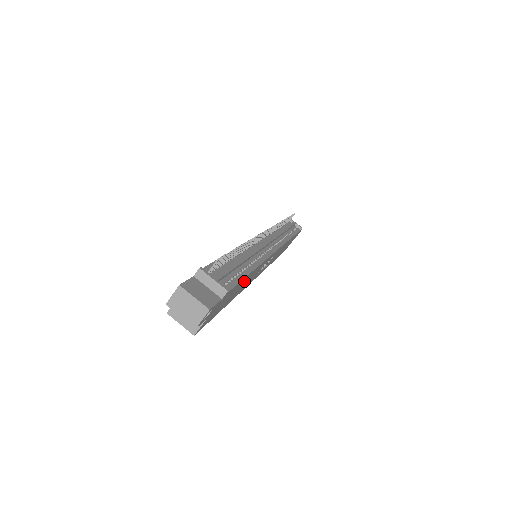
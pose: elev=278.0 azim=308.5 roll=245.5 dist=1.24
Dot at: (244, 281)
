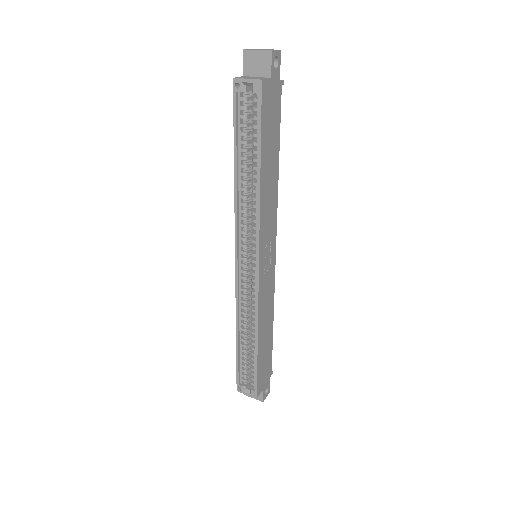
Dot at: (274, 161)
